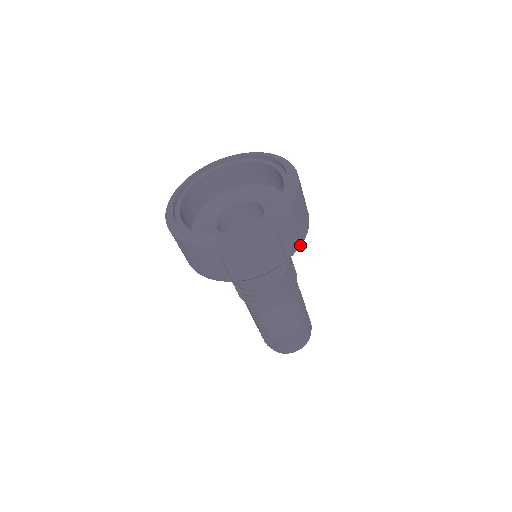
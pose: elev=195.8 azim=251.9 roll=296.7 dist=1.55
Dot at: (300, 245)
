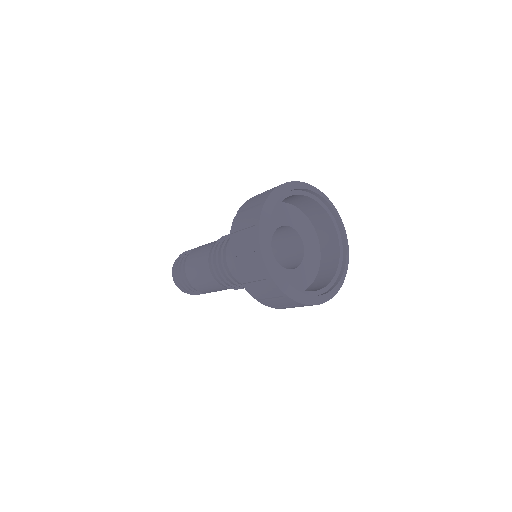
Dot at: occluded
